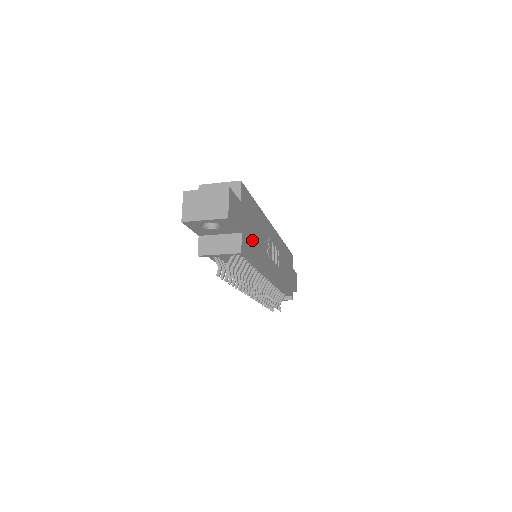
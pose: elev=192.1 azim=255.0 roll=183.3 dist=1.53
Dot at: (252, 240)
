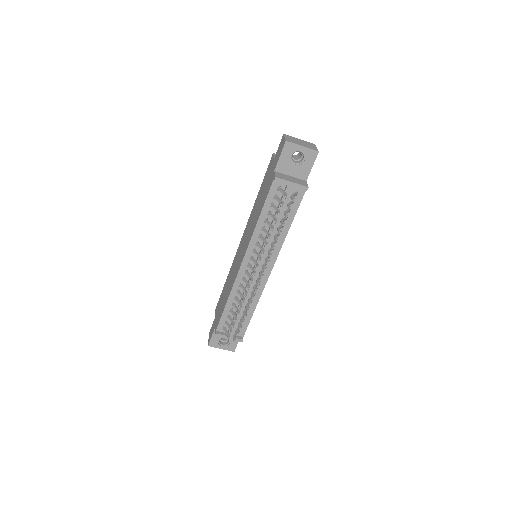
Dot at: occluded
